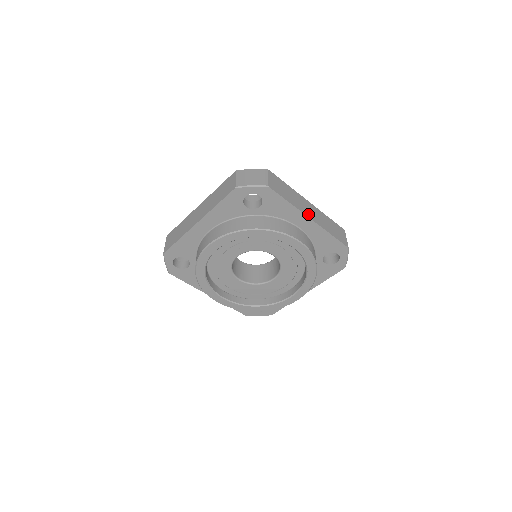
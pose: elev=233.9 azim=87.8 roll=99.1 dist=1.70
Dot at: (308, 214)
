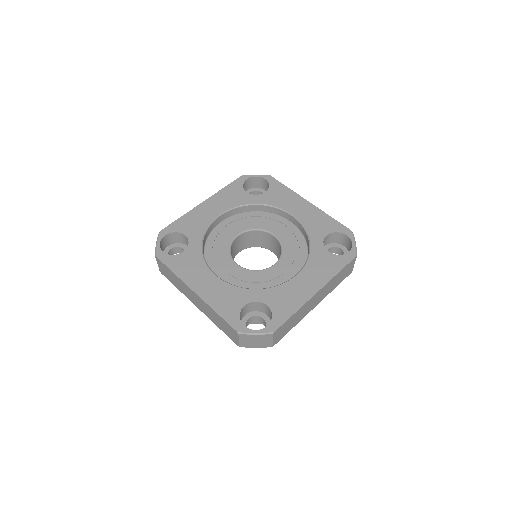
Dot at: (312, 307)
